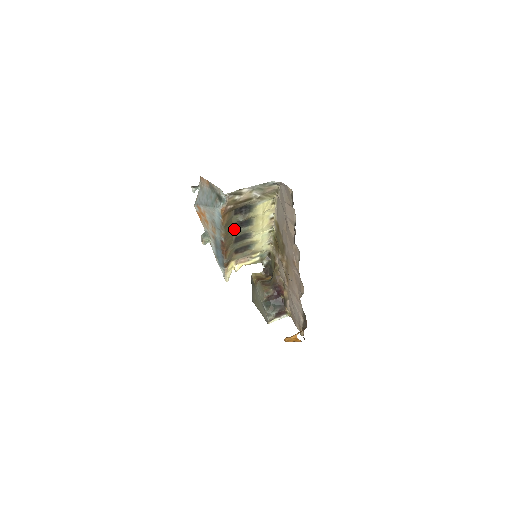
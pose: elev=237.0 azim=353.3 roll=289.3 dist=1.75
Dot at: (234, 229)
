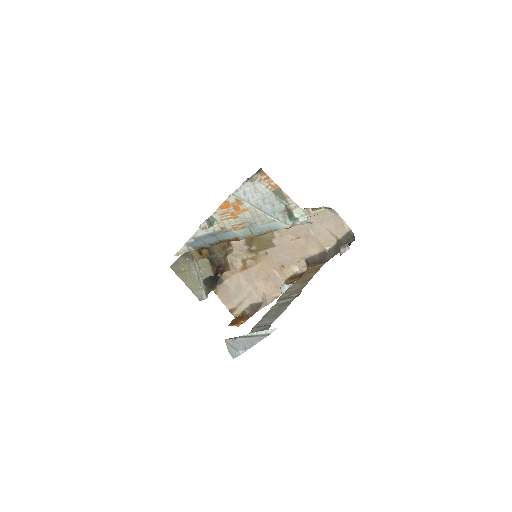
Dot at: occluded
